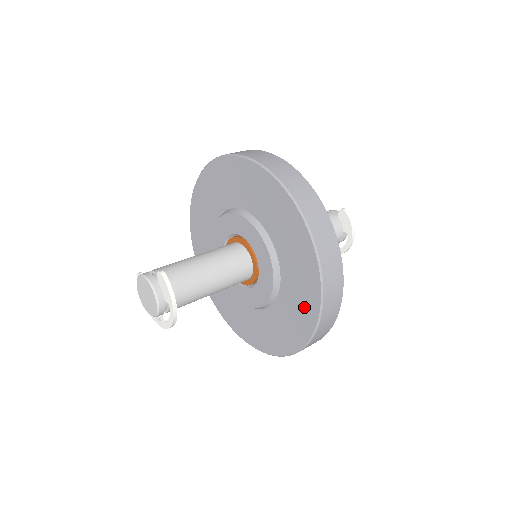
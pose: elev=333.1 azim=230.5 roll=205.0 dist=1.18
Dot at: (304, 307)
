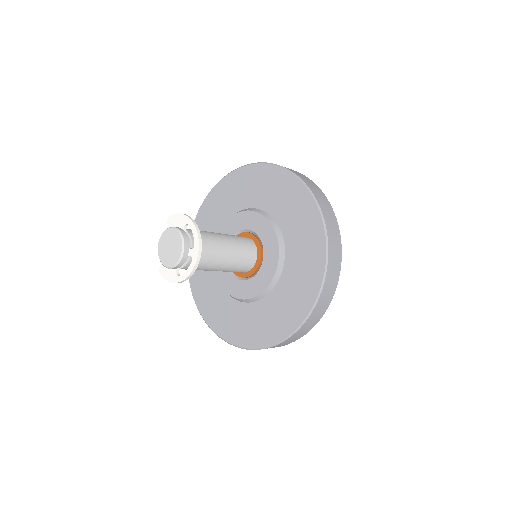
Dot at: (293, 197)
